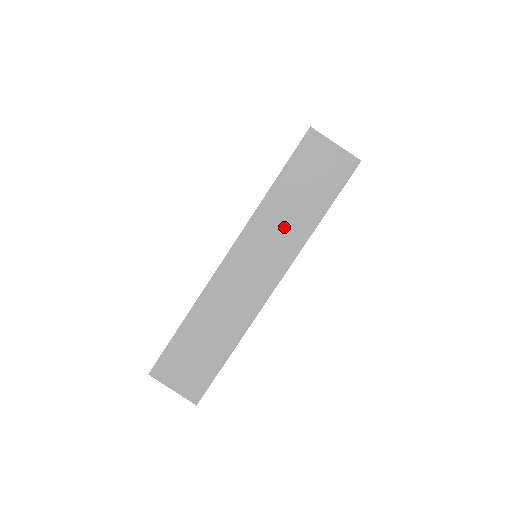
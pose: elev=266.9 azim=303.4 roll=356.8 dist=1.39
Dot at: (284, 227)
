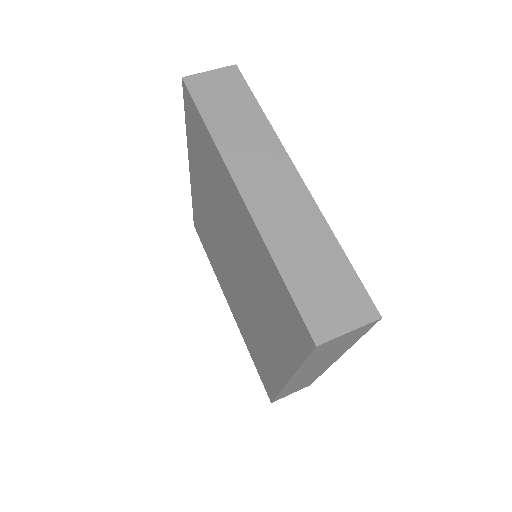
Dot at: (249, 138)
